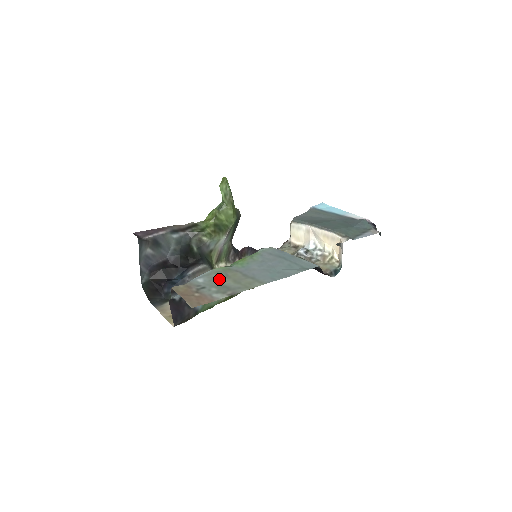
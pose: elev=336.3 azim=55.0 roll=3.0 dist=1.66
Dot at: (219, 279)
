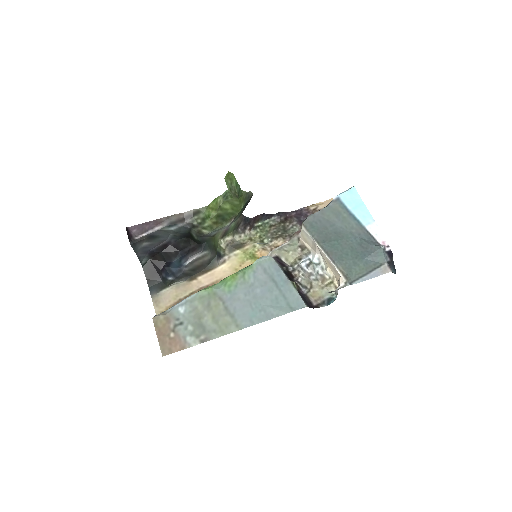
Dot at: (200, 311)
